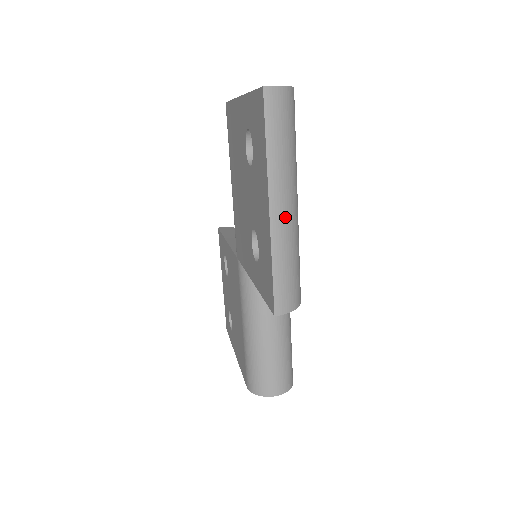
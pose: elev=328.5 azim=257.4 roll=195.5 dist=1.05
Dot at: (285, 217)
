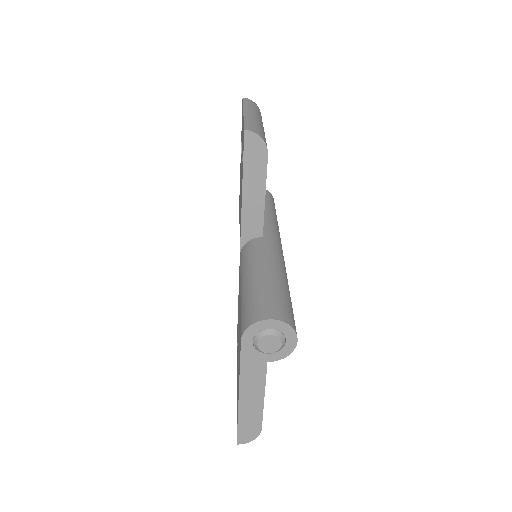
Dot at: (253, 116)
